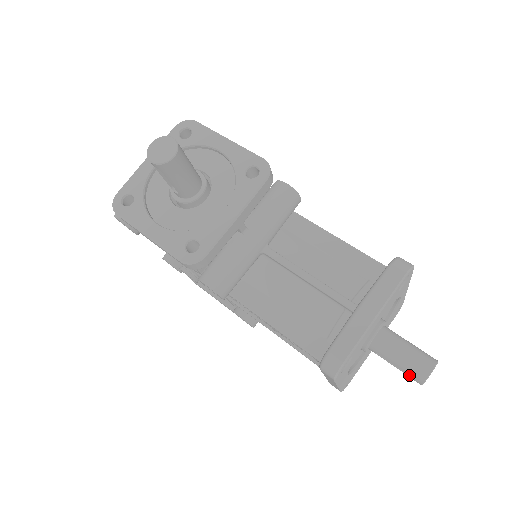
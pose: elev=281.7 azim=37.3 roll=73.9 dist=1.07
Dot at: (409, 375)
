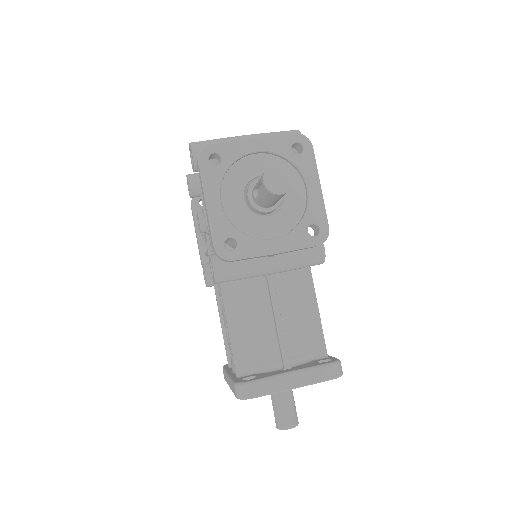
Dot at: (275, 415)
